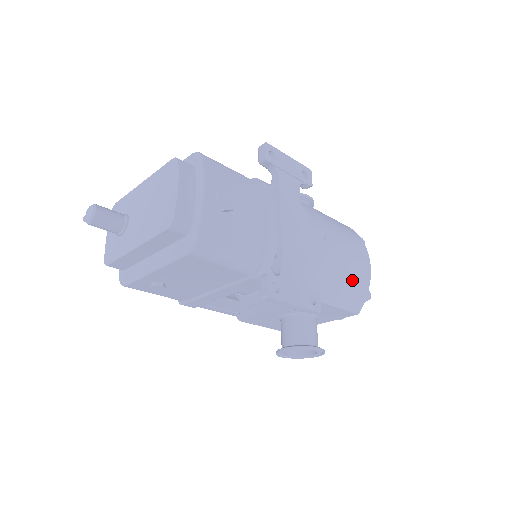
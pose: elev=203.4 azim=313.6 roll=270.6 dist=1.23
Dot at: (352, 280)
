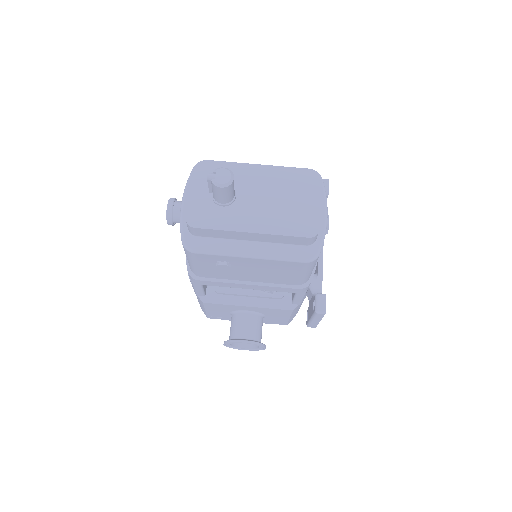
Dot at: occluded
